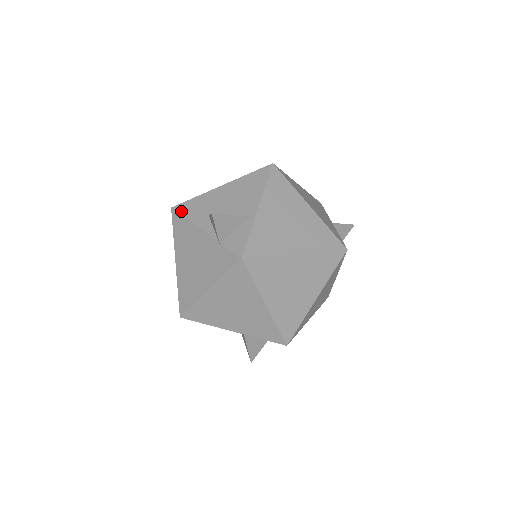
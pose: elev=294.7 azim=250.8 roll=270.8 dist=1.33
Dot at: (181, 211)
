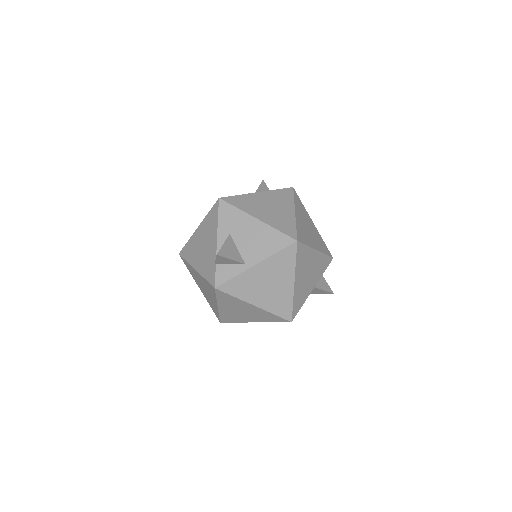
Dot at: (221, 209)
